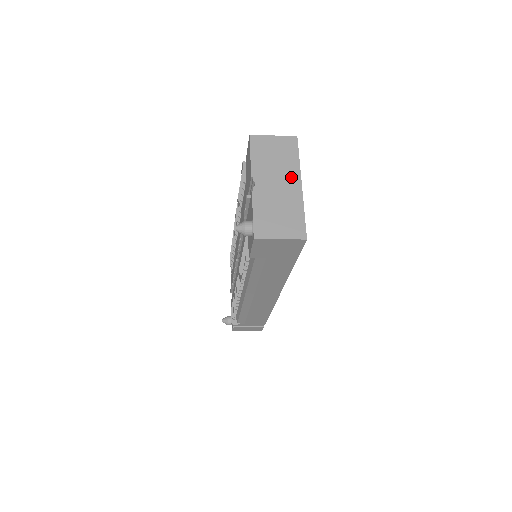
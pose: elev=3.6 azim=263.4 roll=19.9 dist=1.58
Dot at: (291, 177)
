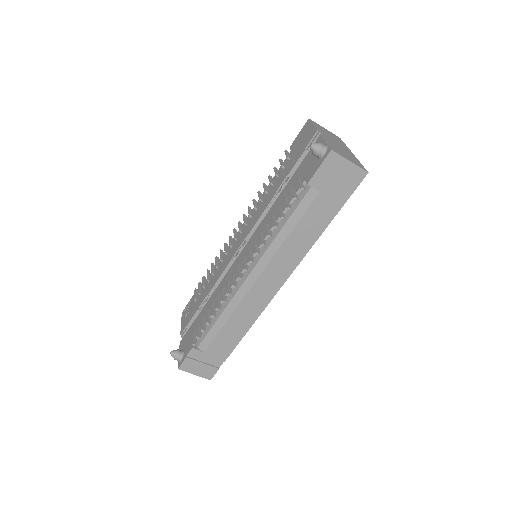
Dot at: (344, 147)
